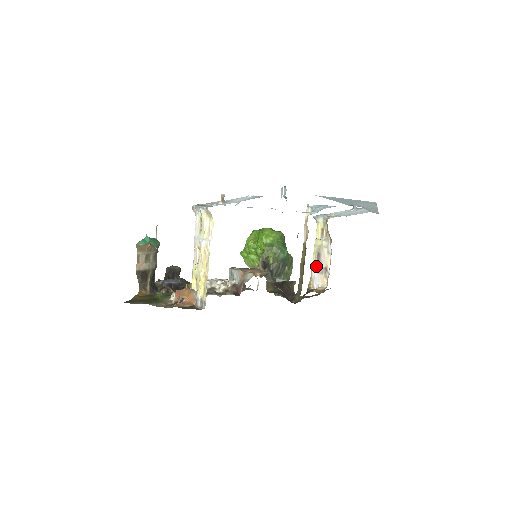
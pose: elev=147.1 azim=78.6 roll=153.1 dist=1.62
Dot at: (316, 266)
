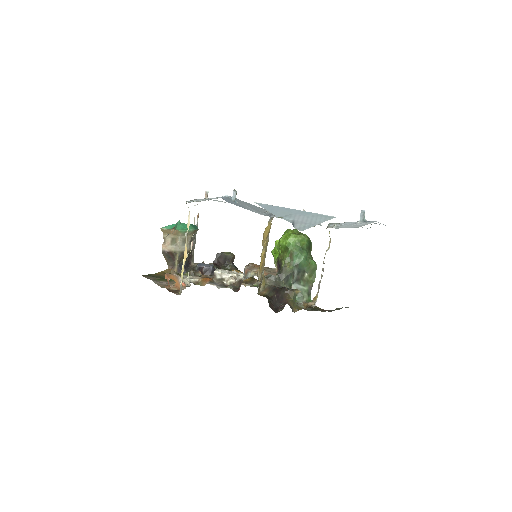
Dot at: occluded
